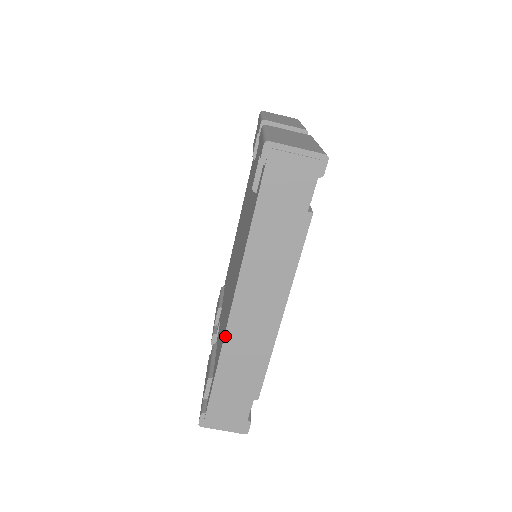
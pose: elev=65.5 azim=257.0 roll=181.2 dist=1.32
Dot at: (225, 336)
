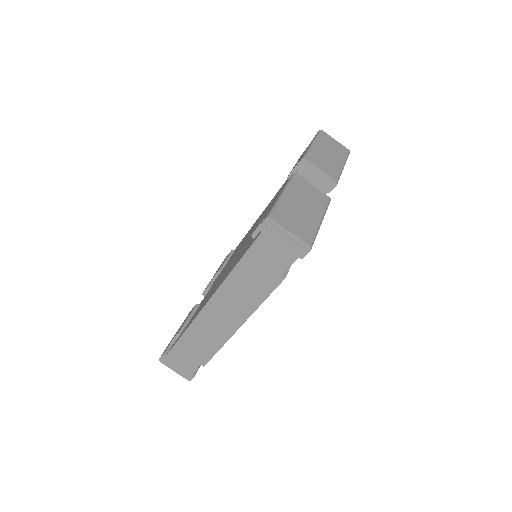
Dot at: (194, 320)
